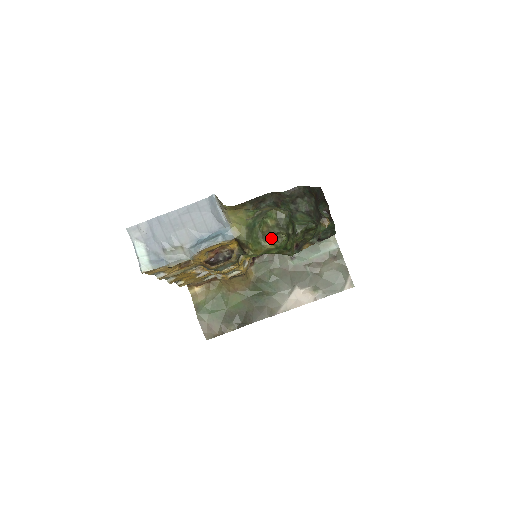
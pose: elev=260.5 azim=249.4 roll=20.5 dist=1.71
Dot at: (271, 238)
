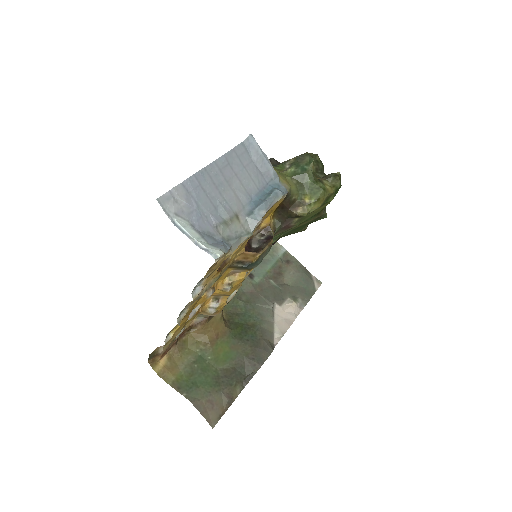
Dot at: (326, 180)
